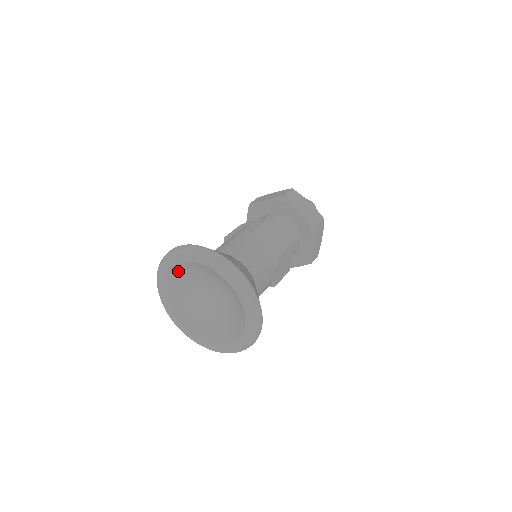
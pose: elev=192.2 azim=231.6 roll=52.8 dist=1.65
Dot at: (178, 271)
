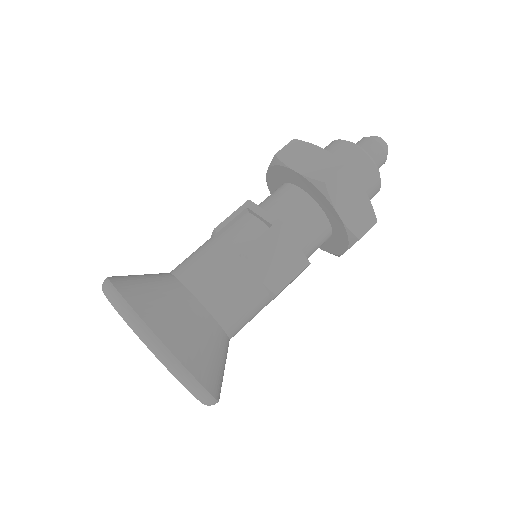
Dot at: occluded
